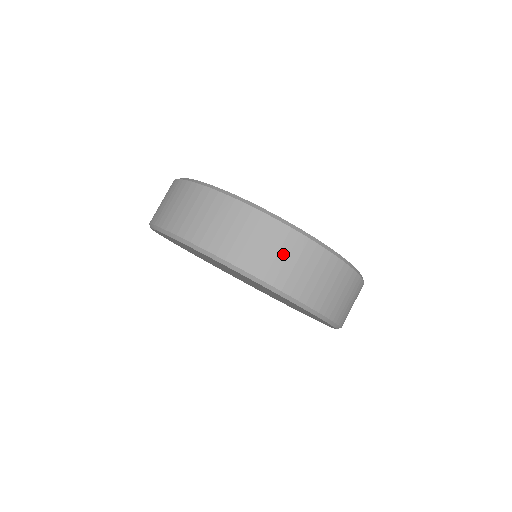
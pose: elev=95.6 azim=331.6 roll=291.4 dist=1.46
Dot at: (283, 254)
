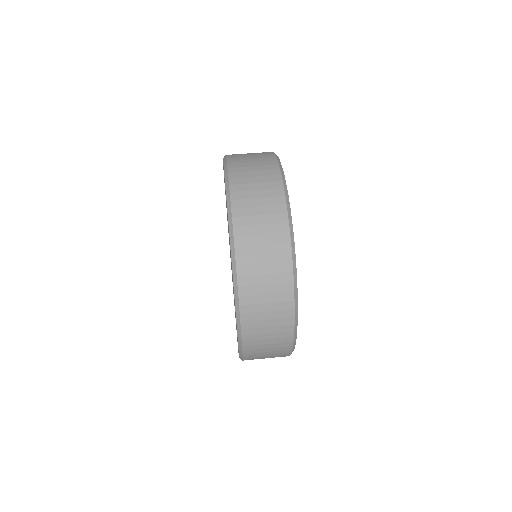
Dot at: (269, 298)
